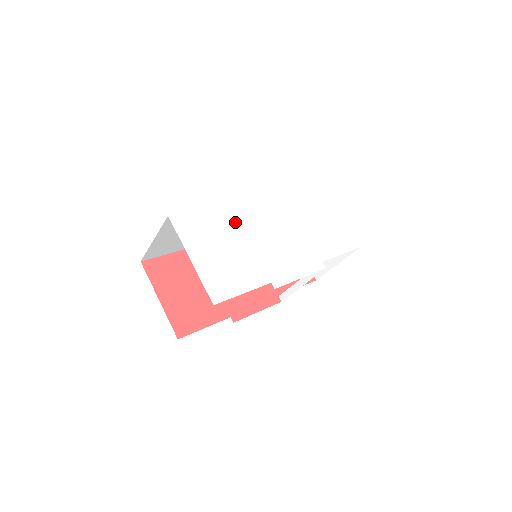
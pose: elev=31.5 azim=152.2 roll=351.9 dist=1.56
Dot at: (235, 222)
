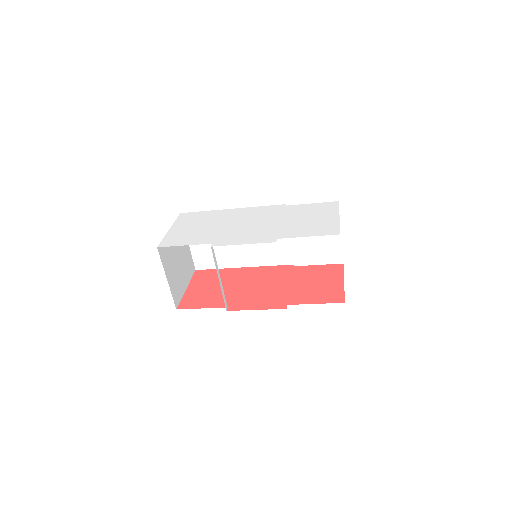
Dot at: (223, 217)
